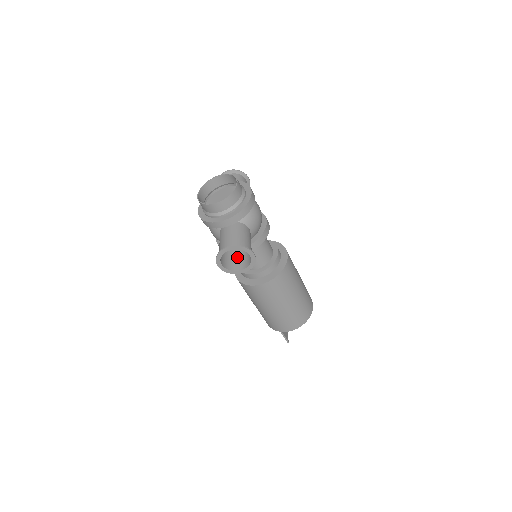
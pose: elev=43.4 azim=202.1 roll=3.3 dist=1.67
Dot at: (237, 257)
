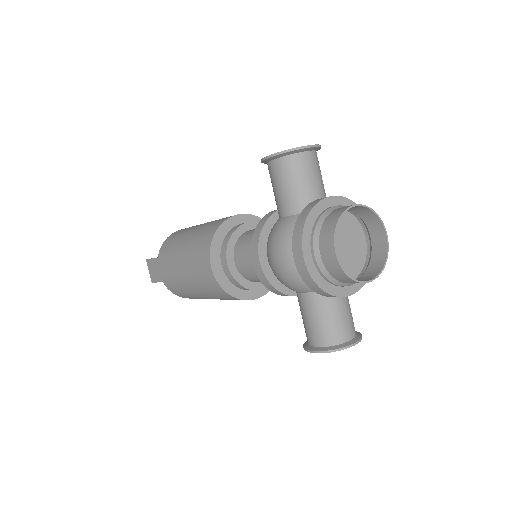
Dot at: occluded
